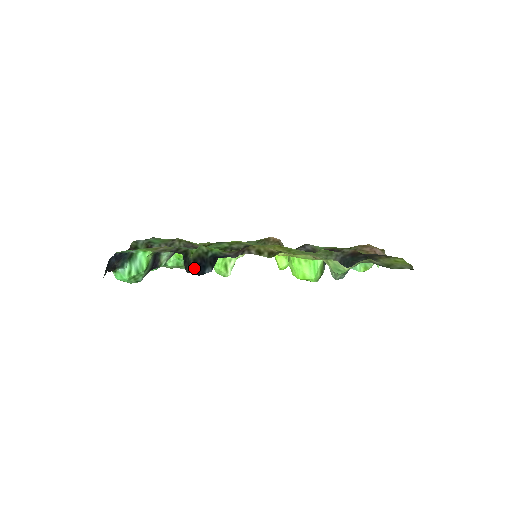
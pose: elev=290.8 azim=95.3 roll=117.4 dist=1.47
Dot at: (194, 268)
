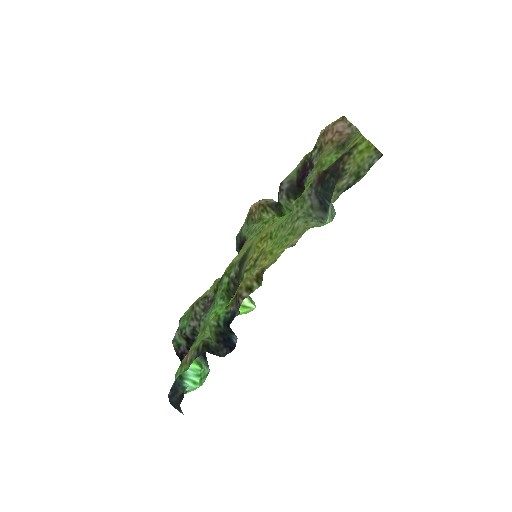
Dot at: (224, 348)
